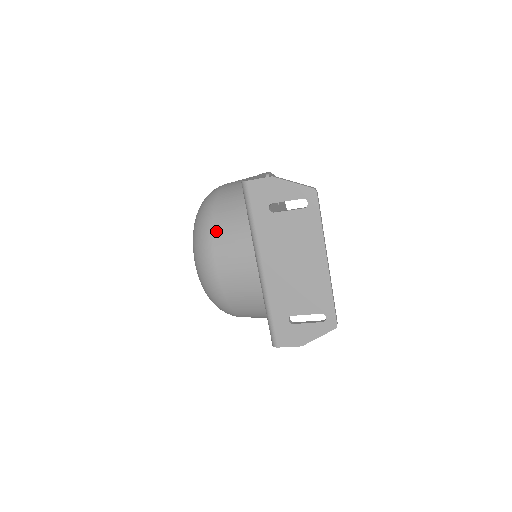
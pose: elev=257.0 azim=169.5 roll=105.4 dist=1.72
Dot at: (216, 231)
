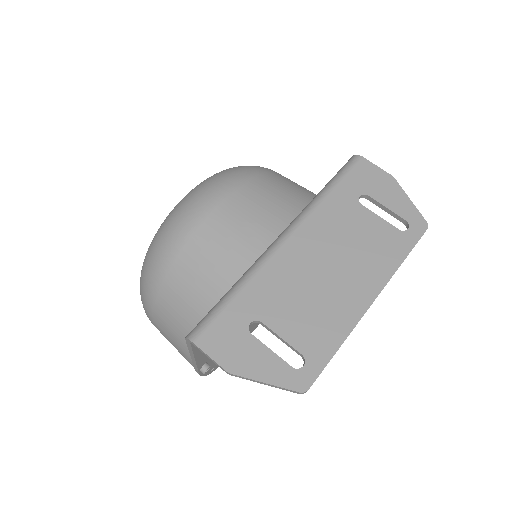
Dot at: (263, 178)
